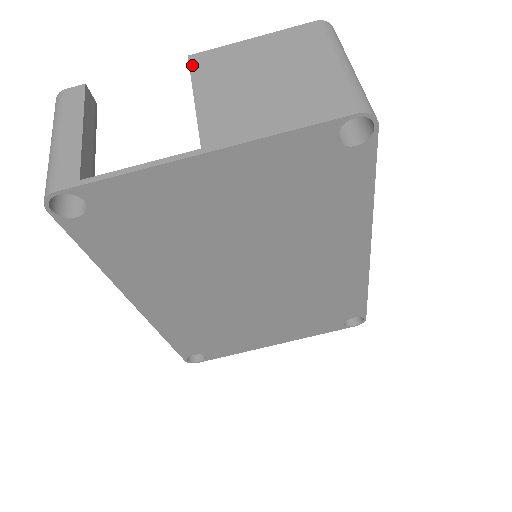
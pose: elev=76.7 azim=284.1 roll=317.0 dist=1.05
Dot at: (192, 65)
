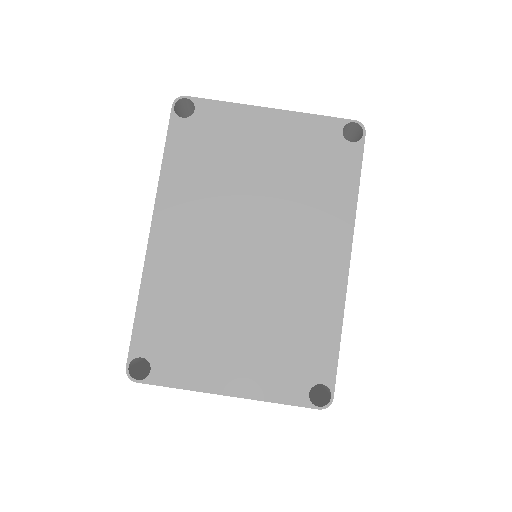
Dot at: occluded
